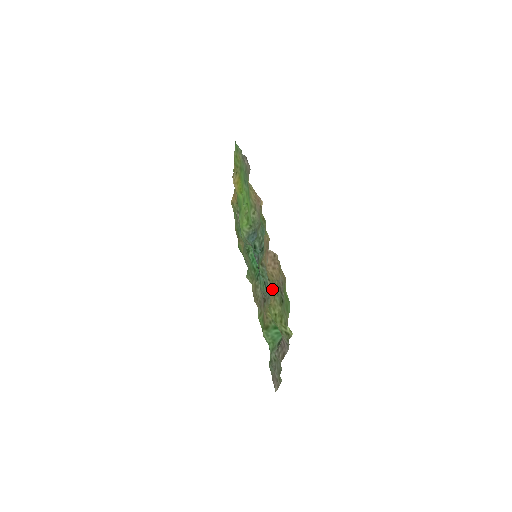
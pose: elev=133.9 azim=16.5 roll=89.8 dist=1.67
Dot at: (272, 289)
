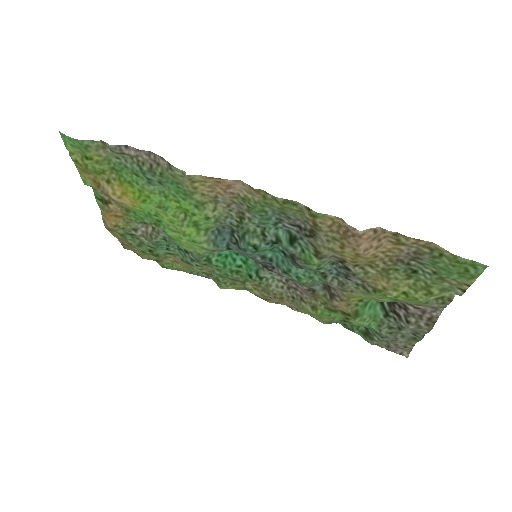
Dot at: (373, 272)
